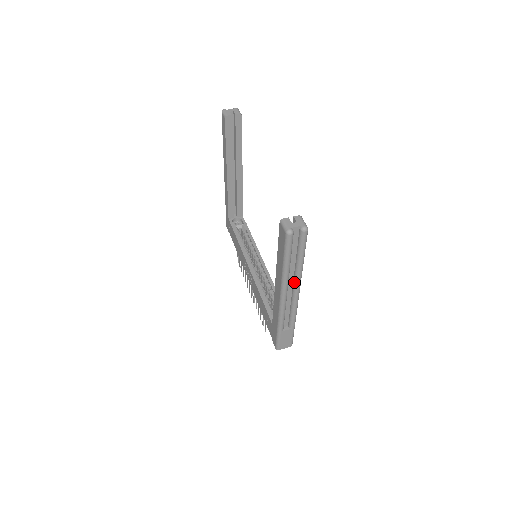
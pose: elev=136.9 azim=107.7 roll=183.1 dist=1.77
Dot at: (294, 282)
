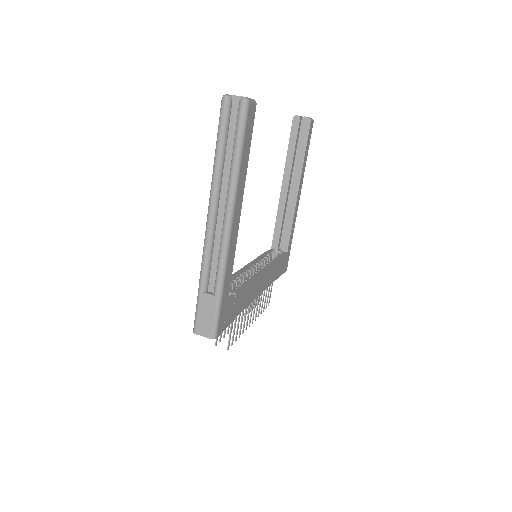
Dot at: (226, 198)
